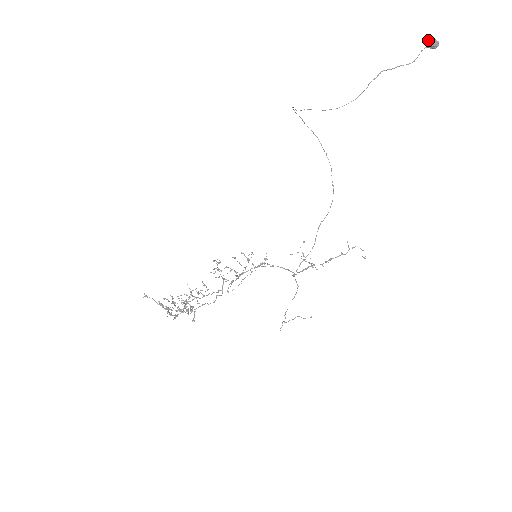
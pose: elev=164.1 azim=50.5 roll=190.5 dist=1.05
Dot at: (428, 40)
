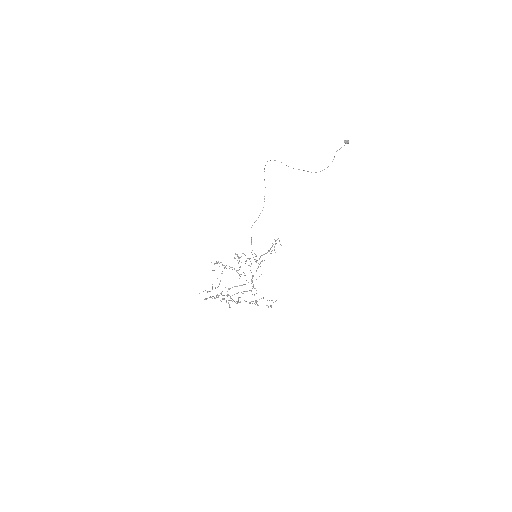
Dot at: (346, 140)
